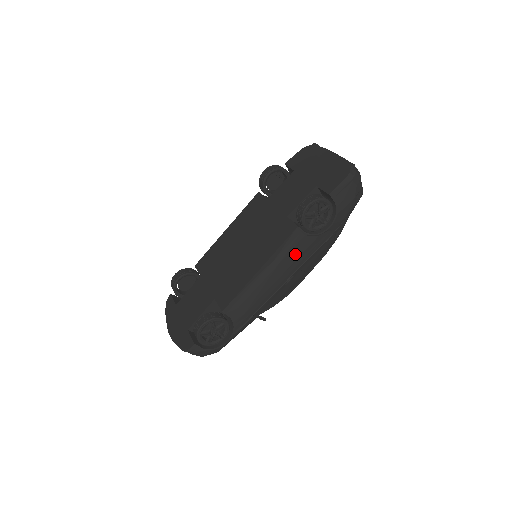
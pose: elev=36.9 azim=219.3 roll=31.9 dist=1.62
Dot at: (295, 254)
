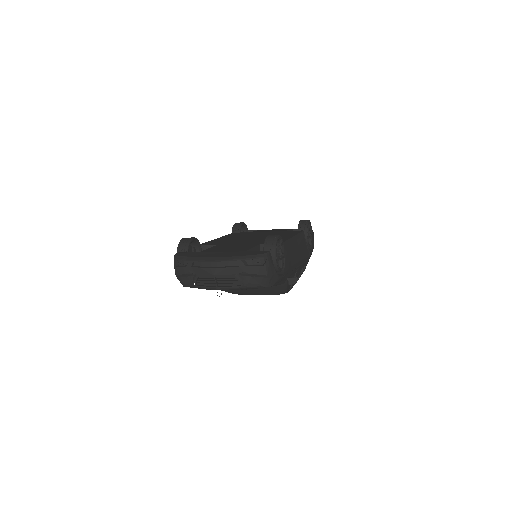
Dot at: (302, 249)
